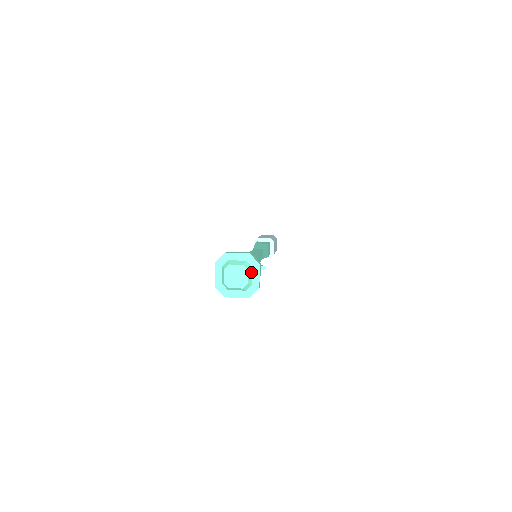
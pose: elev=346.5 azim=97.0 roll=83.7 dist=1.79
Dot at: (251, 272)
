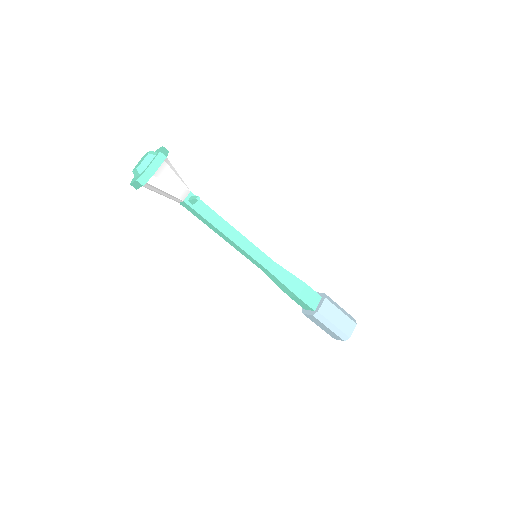
Dot at: (152, 159)
